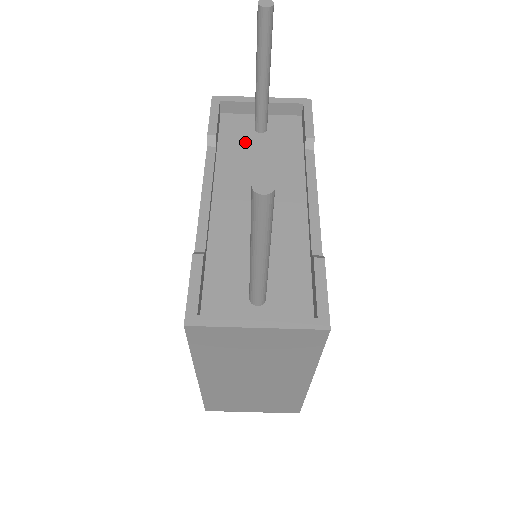
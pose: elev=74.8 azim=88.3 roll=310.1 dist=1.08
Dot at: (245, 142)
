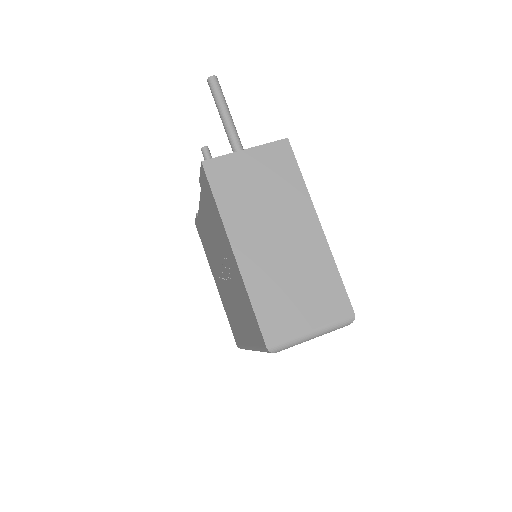
Dot at: occluded
